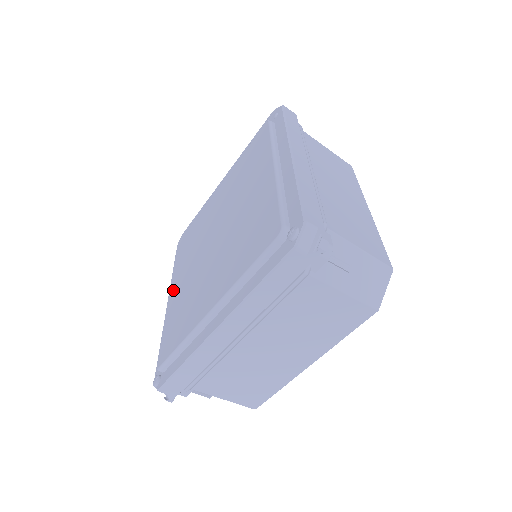
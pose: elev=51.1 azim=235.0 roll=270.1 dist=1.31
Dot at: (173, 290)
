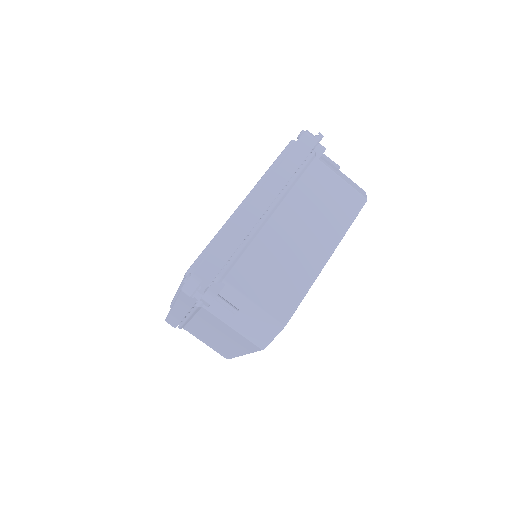
Dot at: occluded
